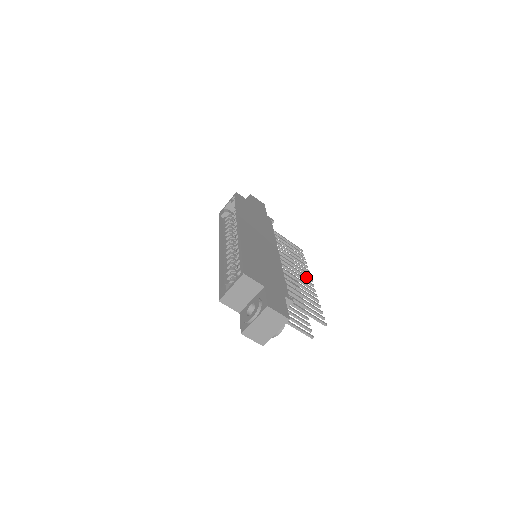
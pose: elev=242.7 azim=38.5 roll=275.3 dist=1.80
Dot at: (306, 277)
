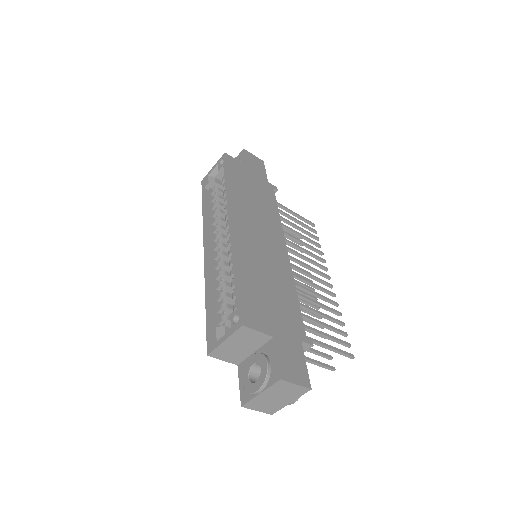
Dot at: (322, 275)
